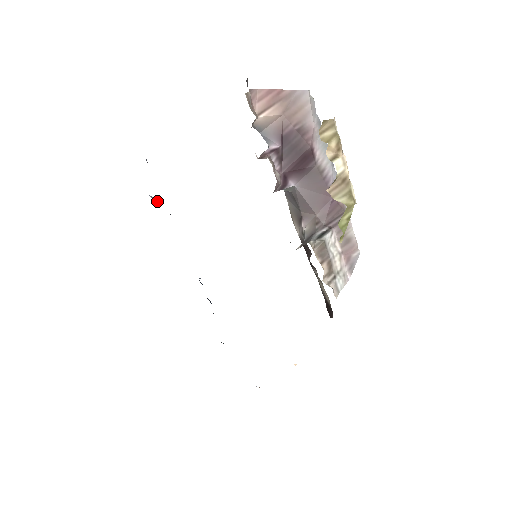
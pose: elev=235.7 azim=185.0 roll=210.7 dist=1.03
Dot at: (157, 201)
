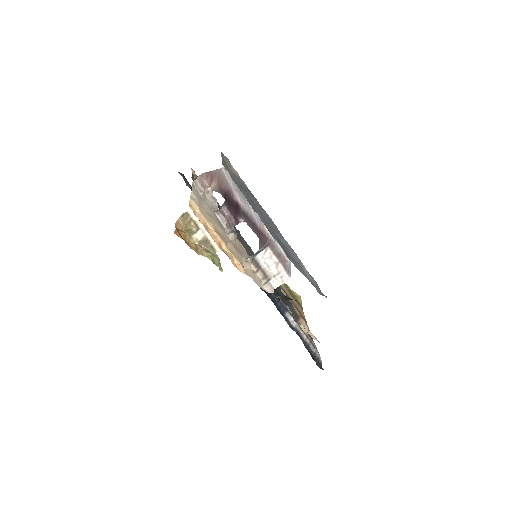
Dot at: occluded
